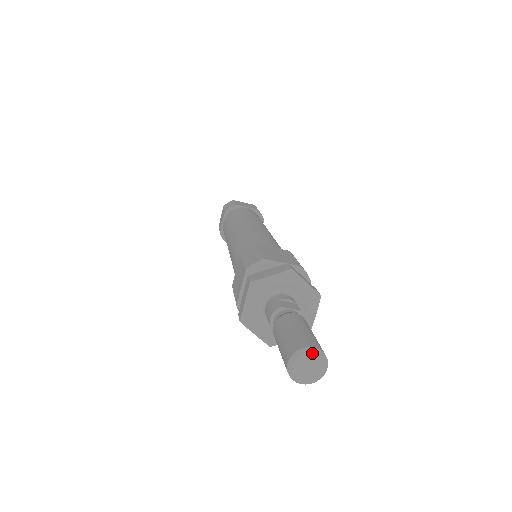
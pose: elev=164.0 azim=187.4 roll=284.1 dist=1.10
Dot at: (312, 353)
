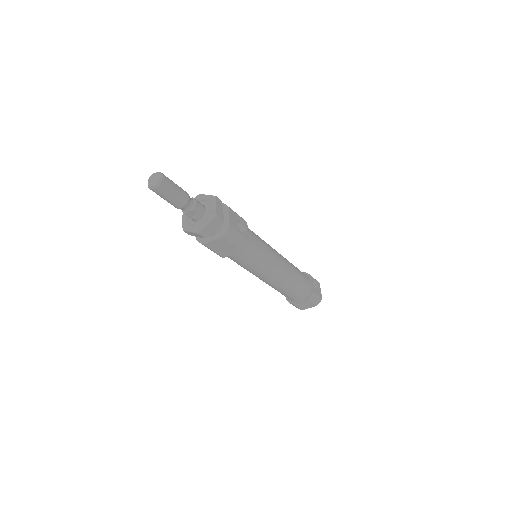
Dot at: (154, 174)
